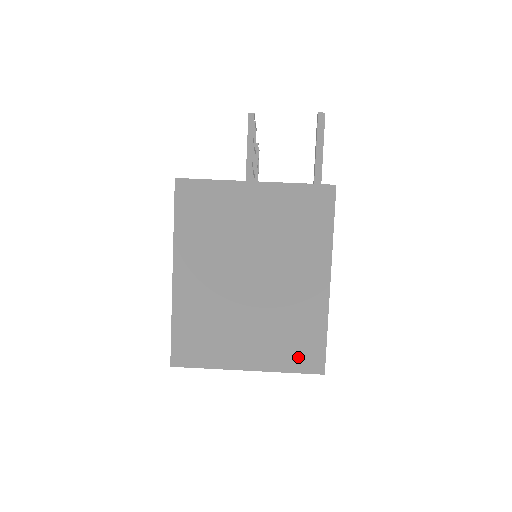
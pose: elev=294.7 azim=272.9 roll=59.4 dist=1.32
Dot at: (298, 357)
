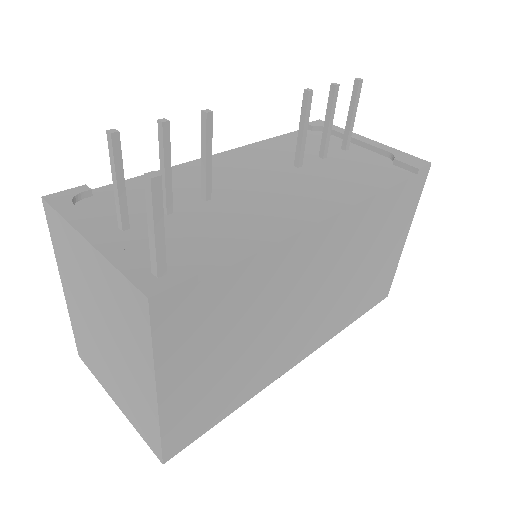
Dot at: (144, 431)
